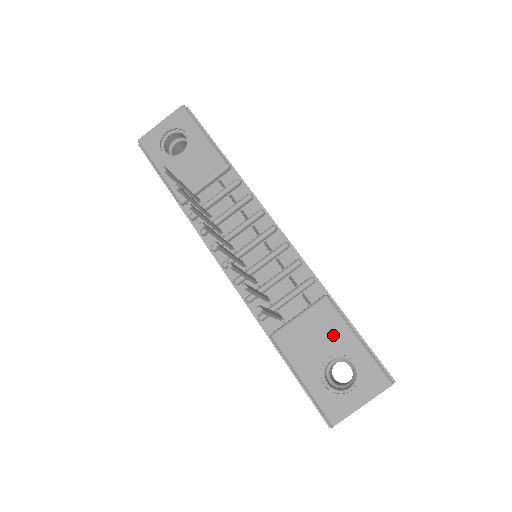
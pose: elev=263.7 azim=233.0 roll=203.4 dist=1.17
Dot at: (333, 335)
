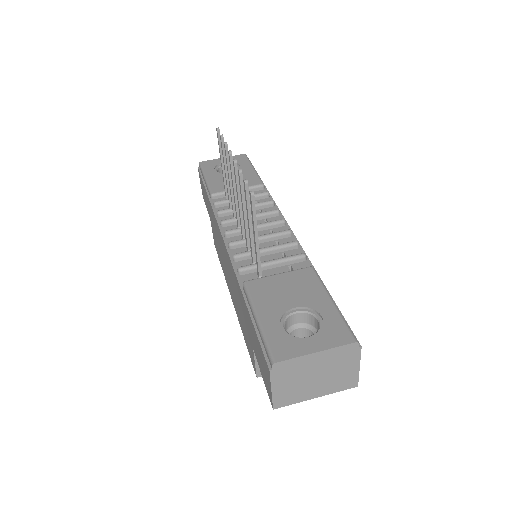
Dot at: (307, 292)
